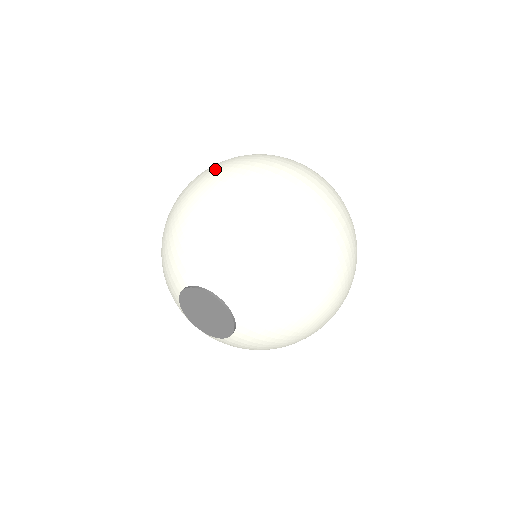
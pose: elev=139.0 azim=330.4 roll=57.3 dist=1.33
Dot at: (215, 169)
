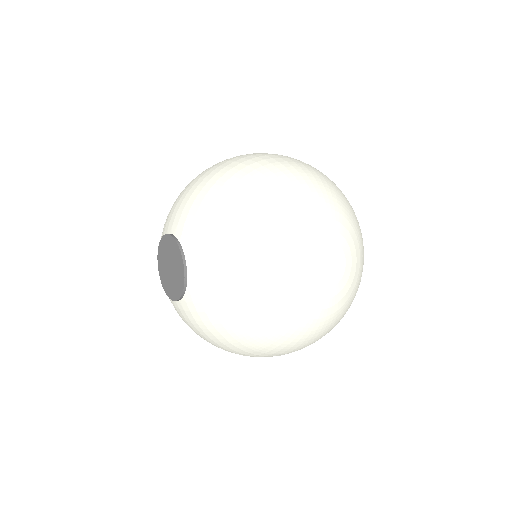
Dot at: occluded
